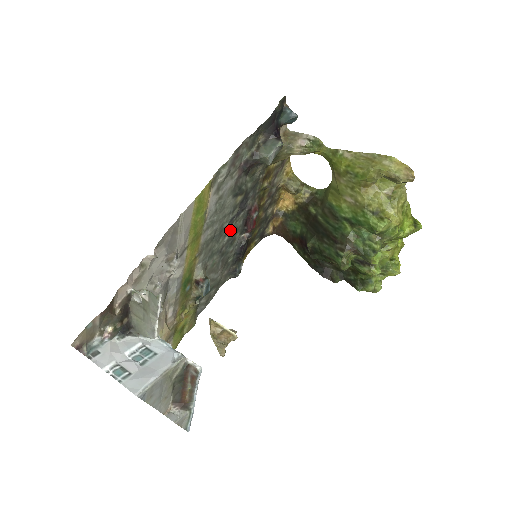
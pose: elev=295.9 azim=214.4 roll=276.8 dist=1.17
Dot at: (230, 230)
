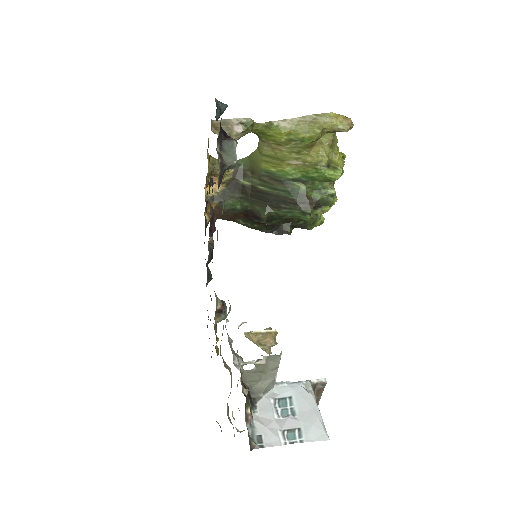
Dot at: occluded
